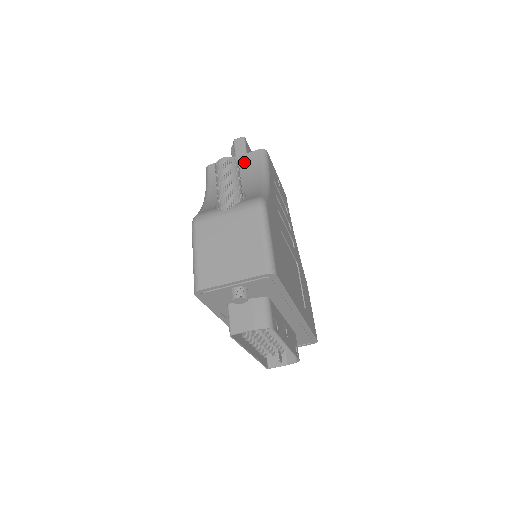
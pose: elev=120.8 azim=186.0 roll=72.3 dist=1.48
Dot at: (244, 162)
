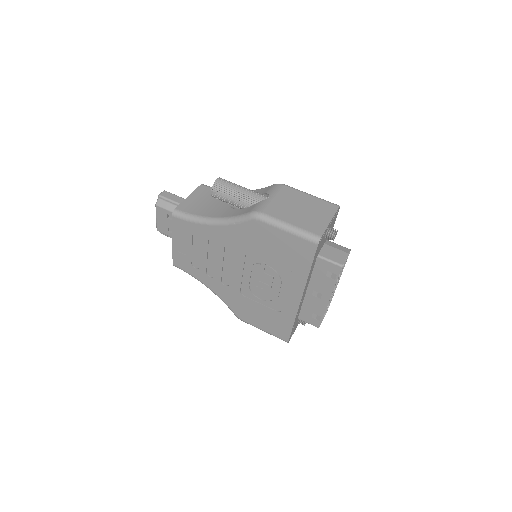
Dot at: (202, 194)
